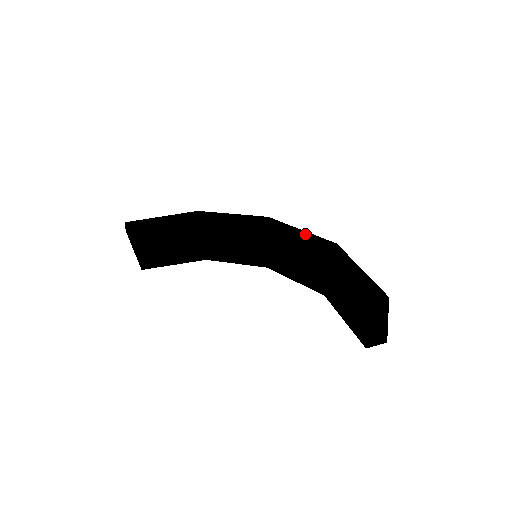
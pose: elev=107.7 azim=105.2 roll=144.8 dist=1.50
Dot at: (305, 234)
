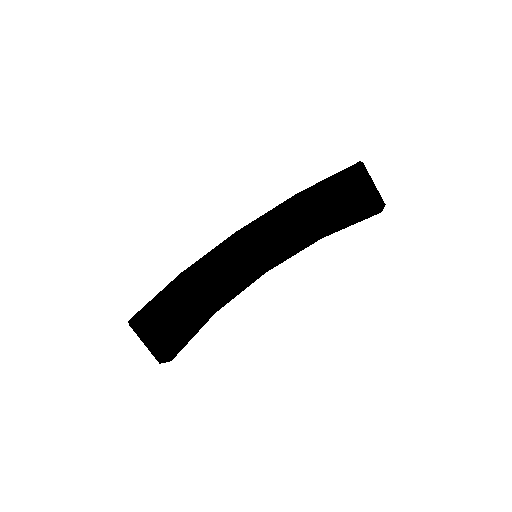
Dot at: (275, 207)
